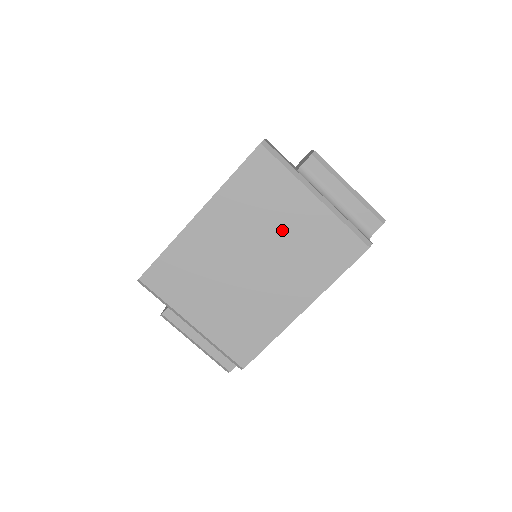
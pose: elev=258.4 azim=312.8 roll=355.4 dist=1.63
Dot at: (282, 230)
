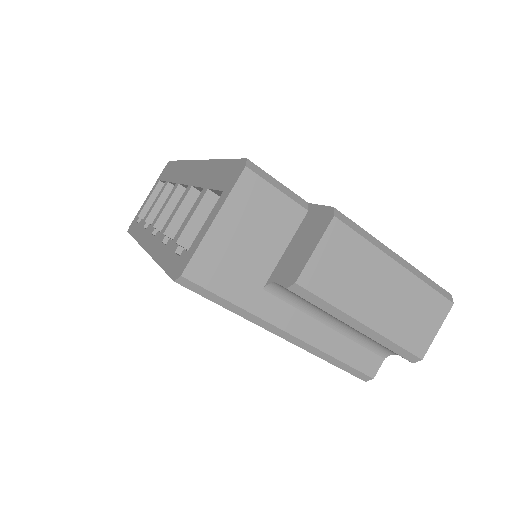
Dot at: occluded
